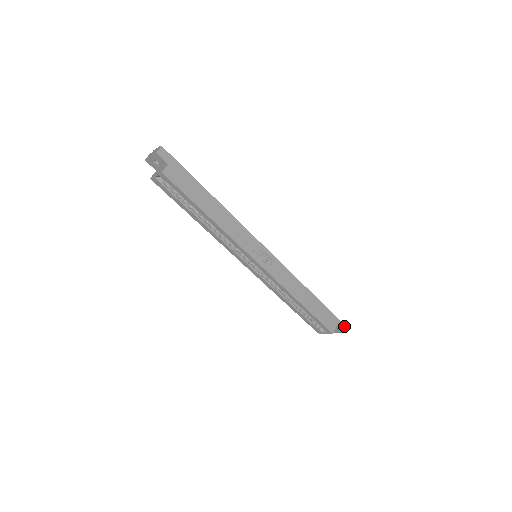
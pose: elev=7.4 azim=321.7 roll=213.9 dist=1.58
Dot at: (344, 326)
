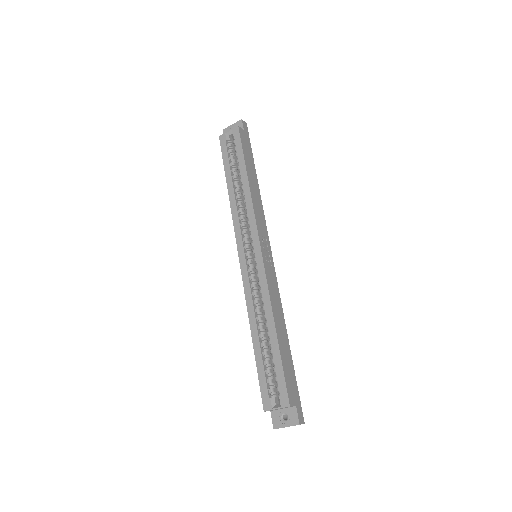
Dot at: (303, 420)
